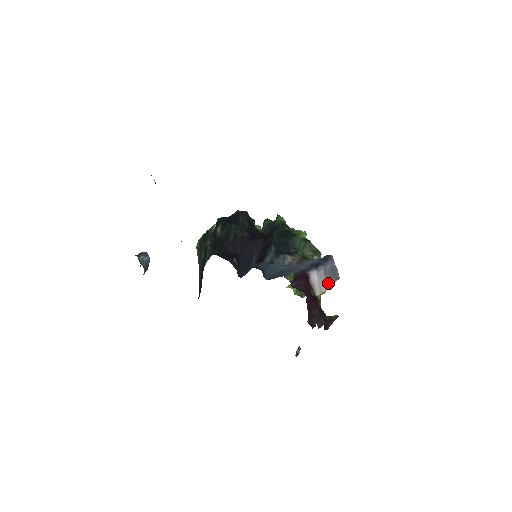
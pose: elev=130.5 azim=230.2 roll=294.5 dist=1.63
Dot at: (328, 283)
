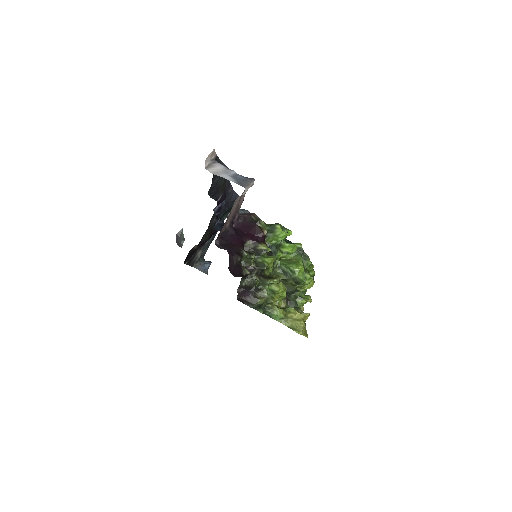
Dot at: (228, 178)
